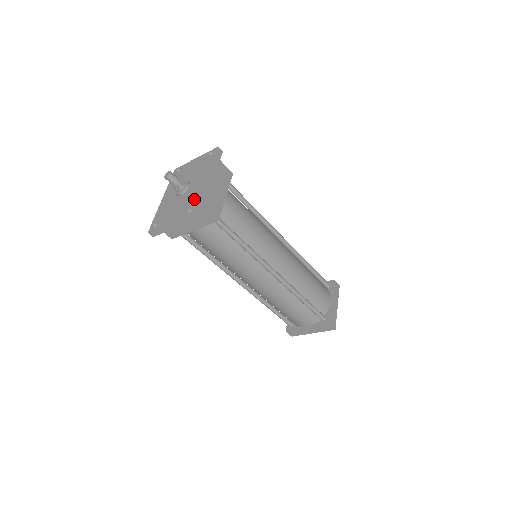
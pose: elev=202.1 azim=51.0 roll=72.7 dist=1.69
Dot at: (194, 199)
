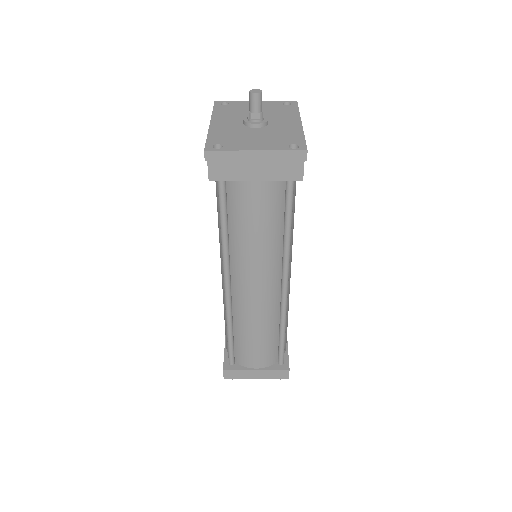
Dot at: (294, 137)
